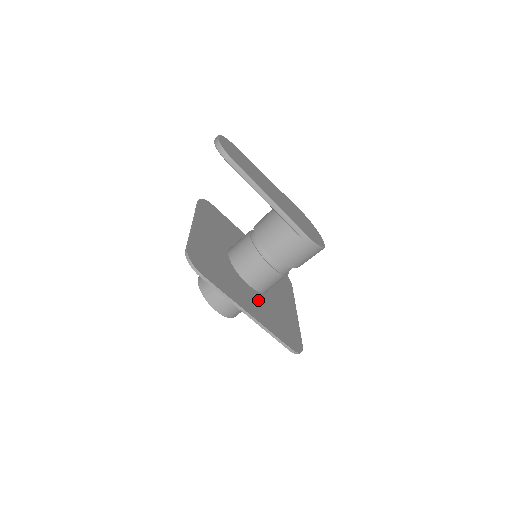
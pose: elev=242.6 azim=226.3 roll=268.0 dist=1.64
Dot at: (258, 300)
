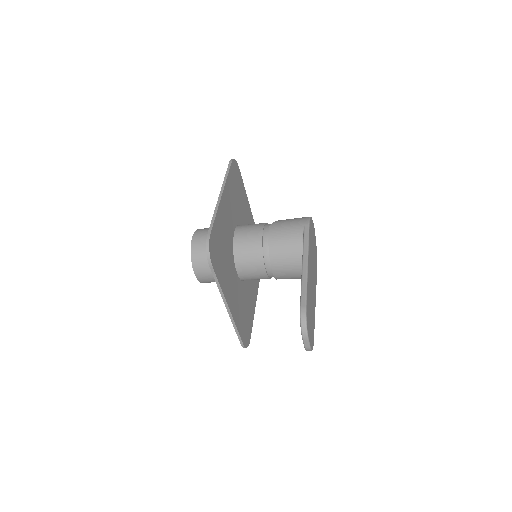
Dot at: occluded
